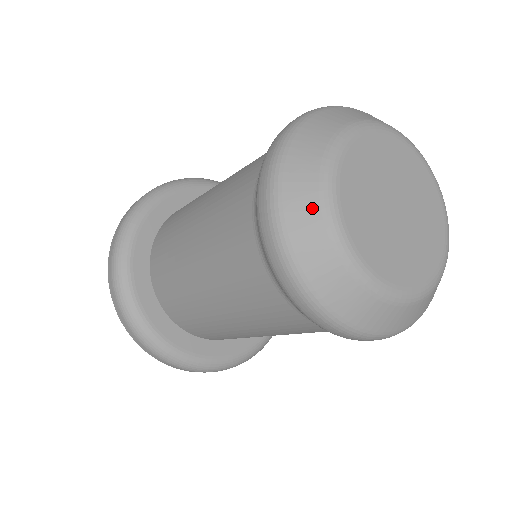
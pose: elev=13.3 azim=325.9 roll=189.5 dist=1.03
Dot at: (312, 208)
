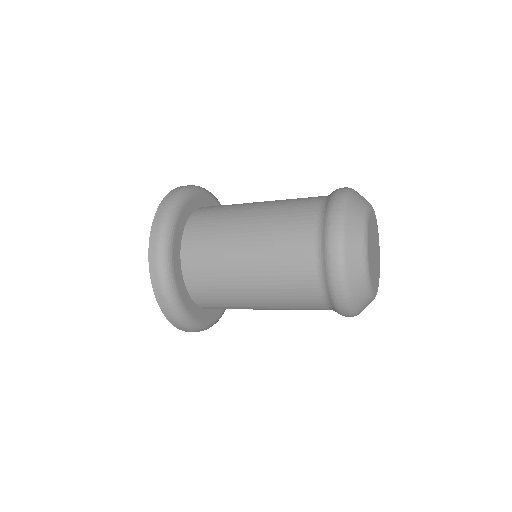
Dot at: (360, 271)
